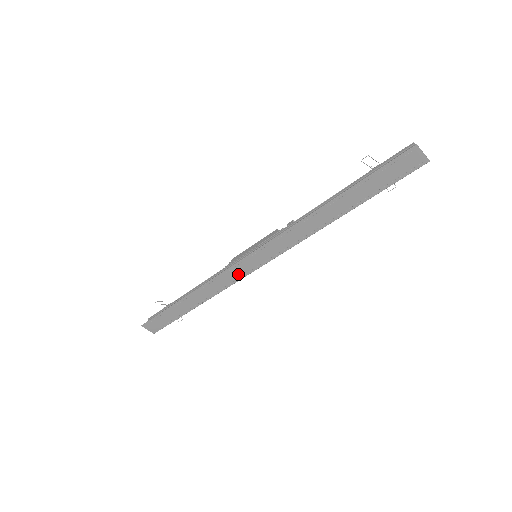
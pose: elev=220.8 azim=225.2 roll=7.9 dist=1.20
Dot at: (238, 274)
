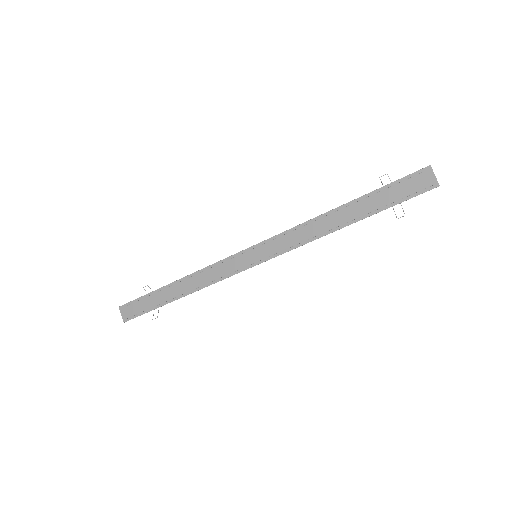
Dot at: (232, 268)
